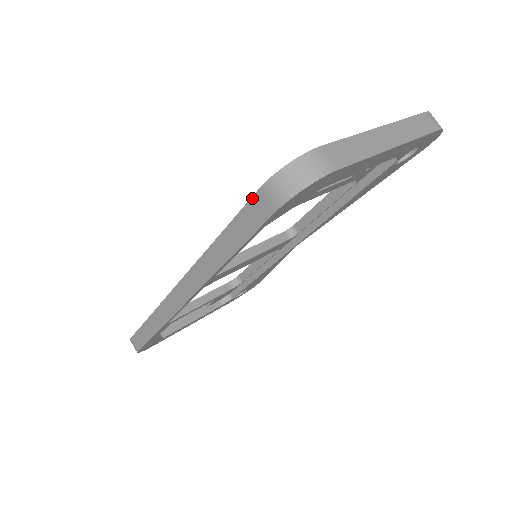
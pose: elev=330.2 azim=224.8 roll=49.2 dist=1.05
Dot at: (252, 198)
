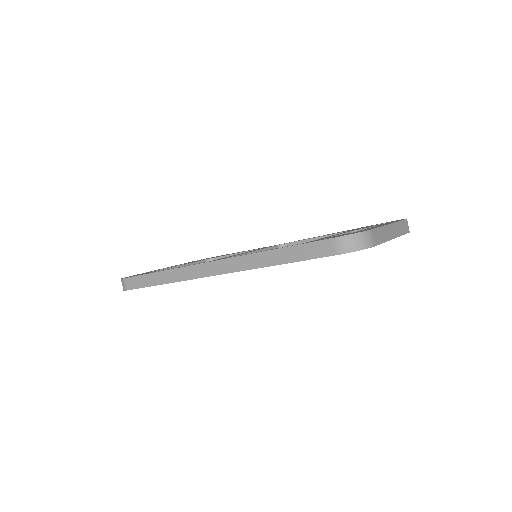
Dot at: (322, 240)
